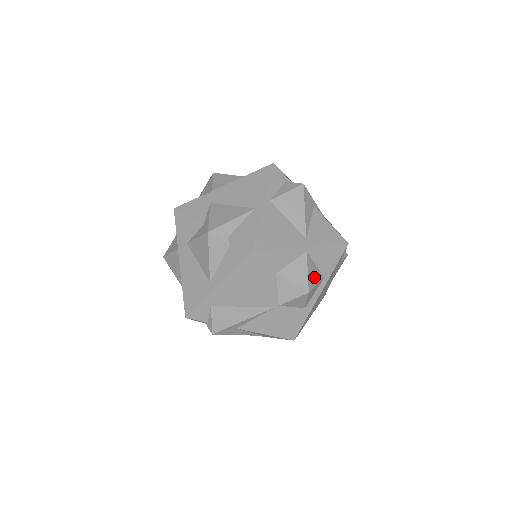
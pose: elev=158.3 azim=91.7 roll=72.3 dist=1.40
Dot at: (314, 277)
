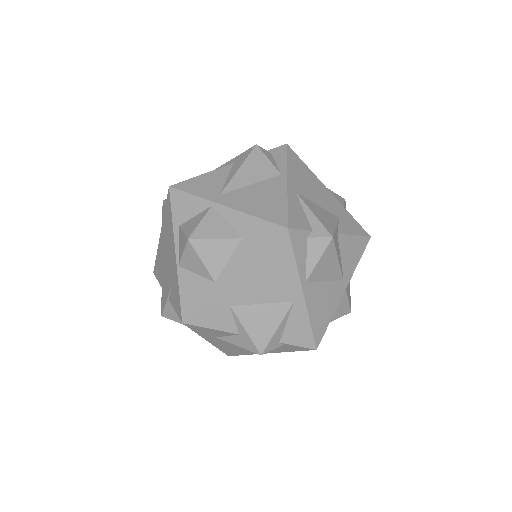
Dot at: (349, 291)
